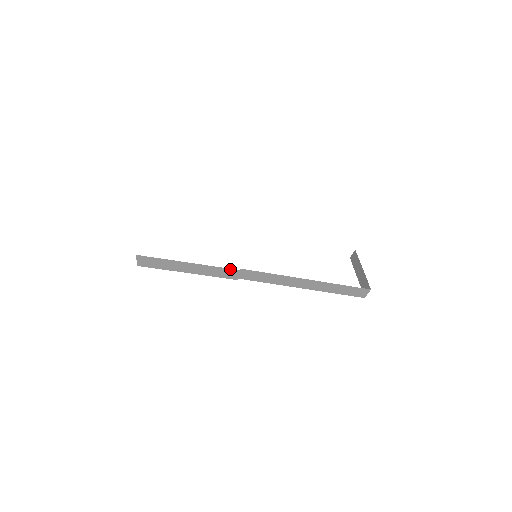
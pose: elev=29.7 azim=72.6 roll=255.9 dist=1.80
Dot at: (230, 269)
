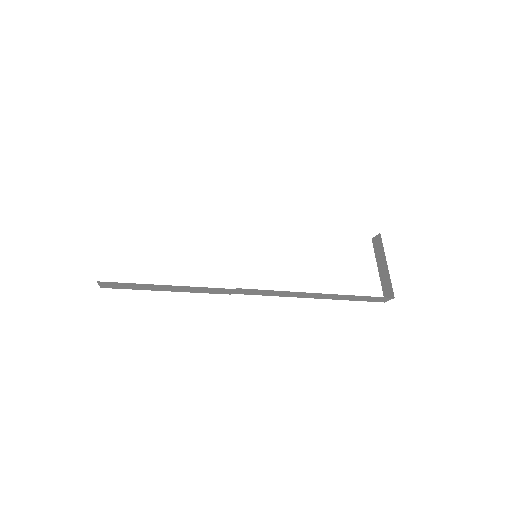
Dot at: (222, 288)
